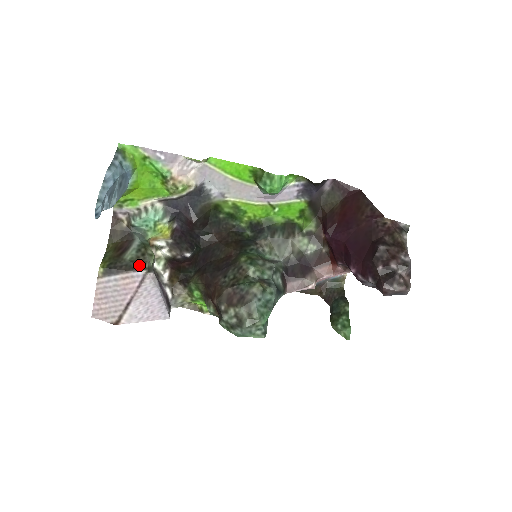
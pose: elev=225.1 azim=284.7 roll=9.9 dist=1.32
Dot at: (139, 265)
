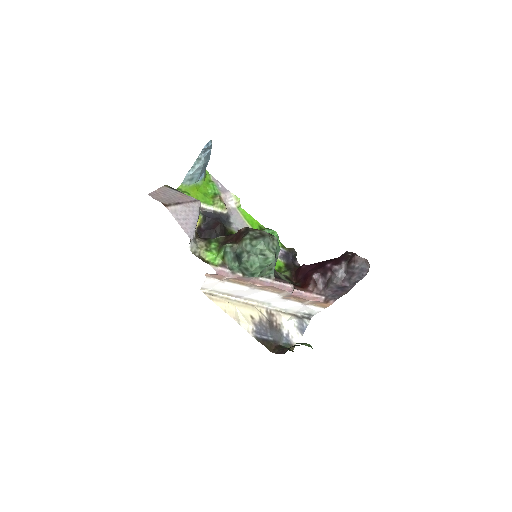
Dot at: occluded
